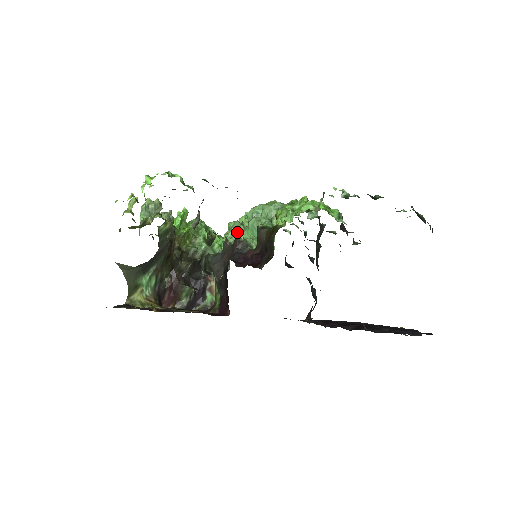
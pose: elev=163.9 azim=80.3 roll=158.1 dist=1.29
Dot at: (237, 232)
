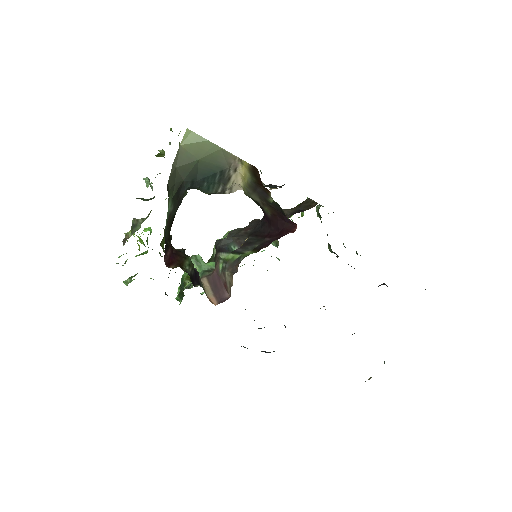
Dot at: occluded
